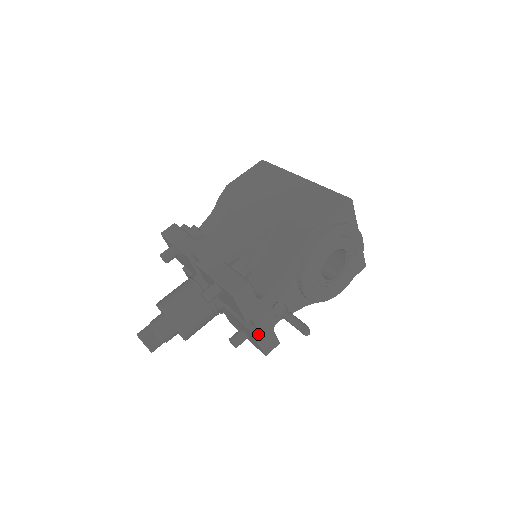
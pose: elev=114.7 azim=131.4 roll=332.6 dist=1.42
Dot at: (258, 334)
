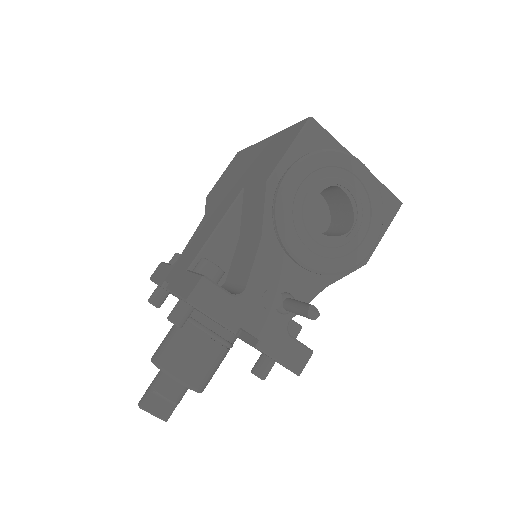
Dot at: (264, 346)
